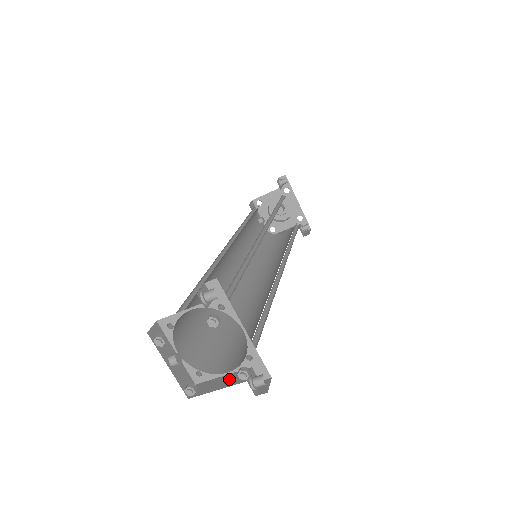
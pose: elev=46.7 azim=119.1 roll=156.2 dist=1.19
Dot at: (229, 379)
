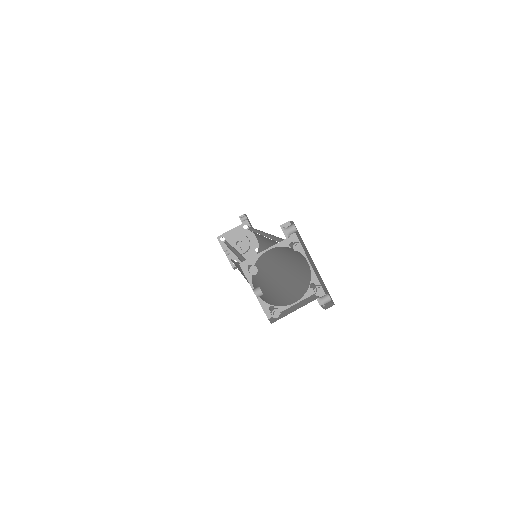
Dot at: (300, 304)
